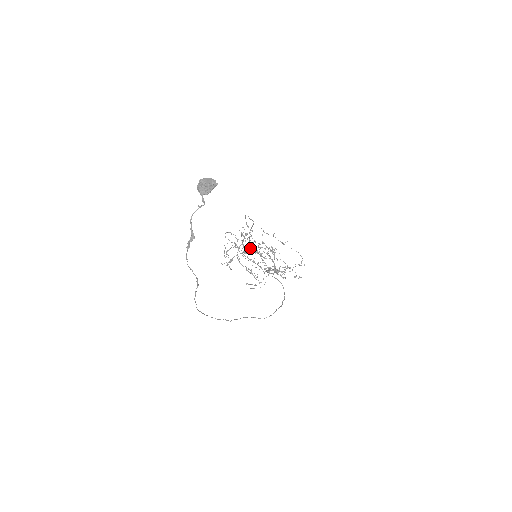
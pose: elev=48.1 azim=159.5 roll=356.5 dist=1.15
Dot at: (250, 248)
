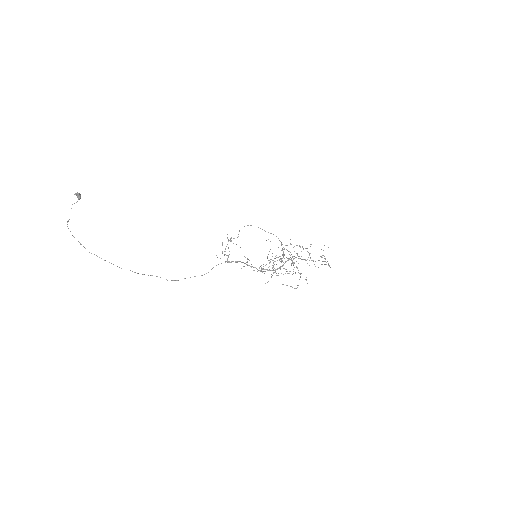
Dot at: occluded
